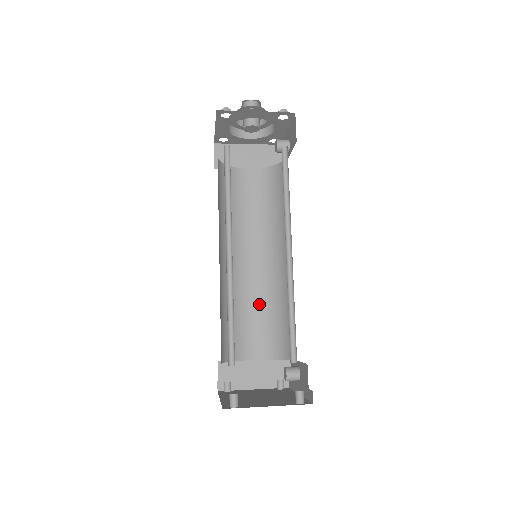
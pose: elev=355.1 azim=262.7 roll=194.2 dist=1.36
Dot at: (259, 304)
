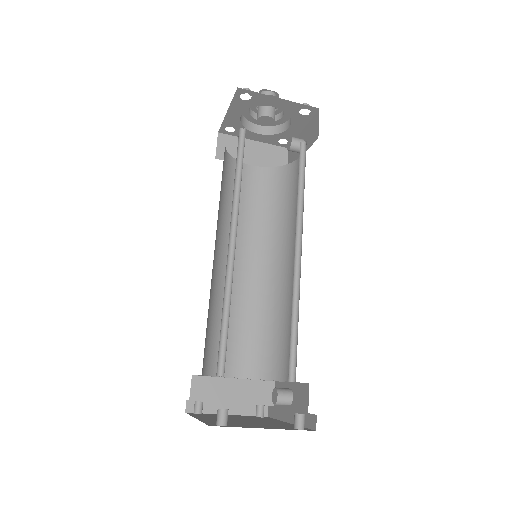
Dot at: (247, 314)
